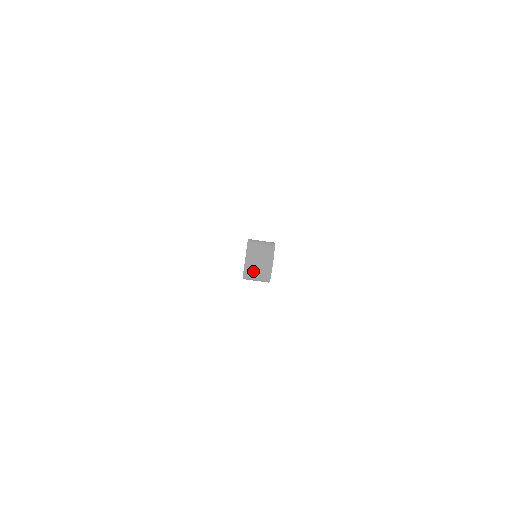
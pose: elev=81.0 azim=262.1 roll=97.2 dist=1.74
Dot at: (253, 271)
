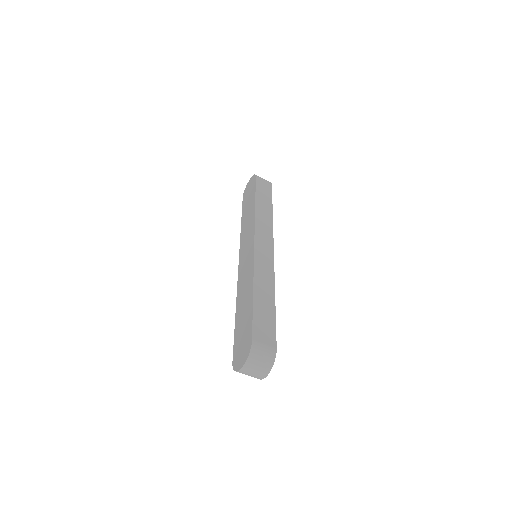
Dot at: (245, 374)
